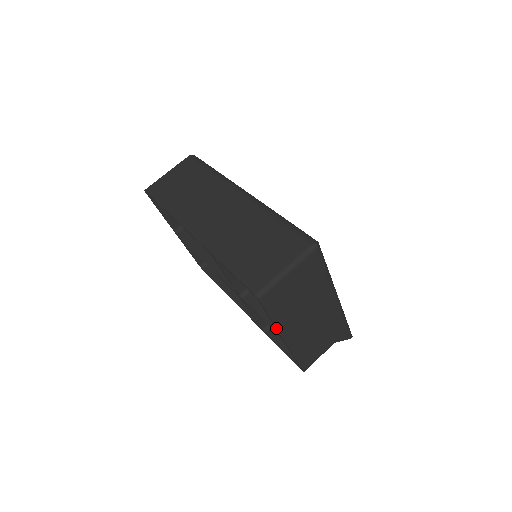
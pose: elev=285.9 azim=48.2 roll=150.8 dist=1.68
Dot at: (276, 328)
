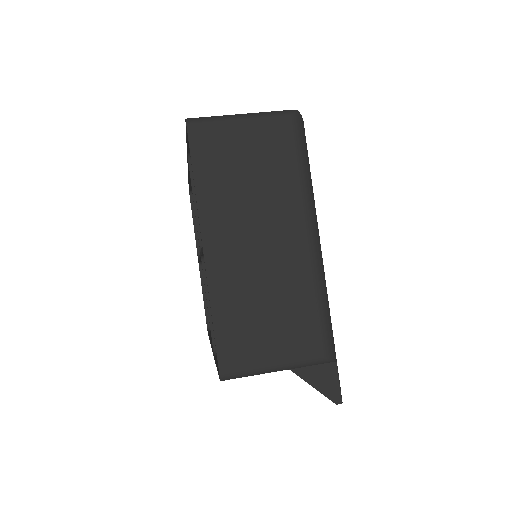
Dot at: (197, 208)
